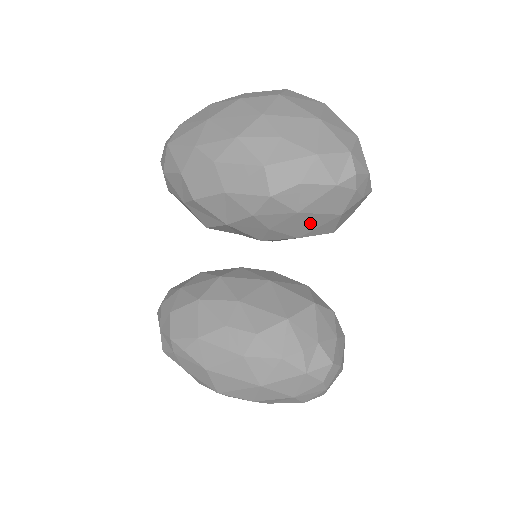
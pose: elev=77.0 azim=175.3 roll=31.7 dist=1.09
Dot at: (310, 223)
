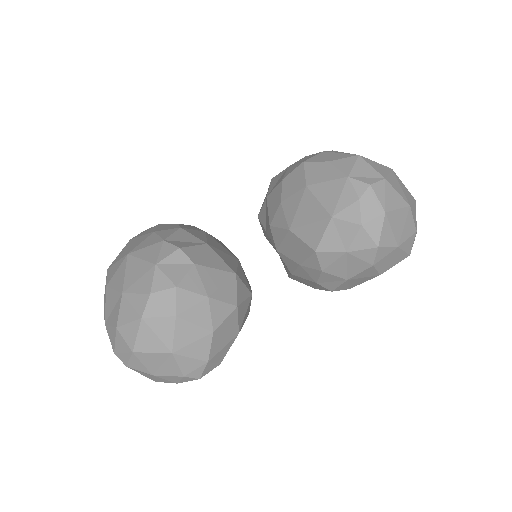
Dot at: (307, 211)
